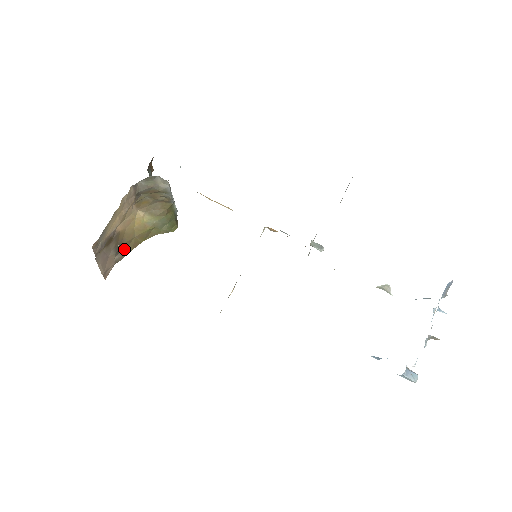
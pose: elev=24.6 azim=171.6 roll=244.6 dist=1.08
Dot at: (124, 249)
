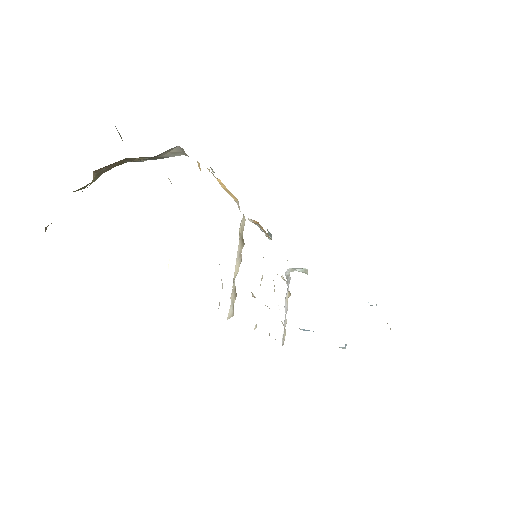
Dot at: occluded
